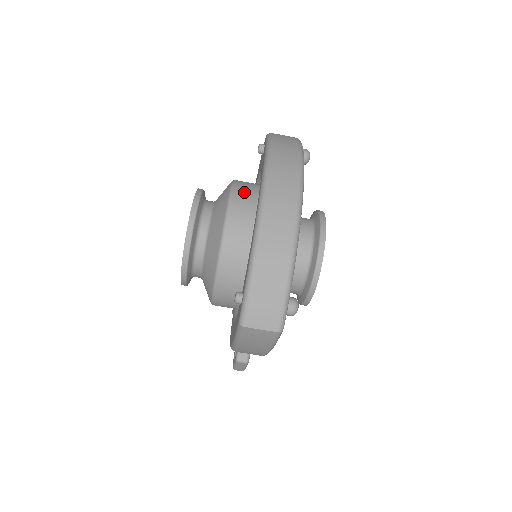
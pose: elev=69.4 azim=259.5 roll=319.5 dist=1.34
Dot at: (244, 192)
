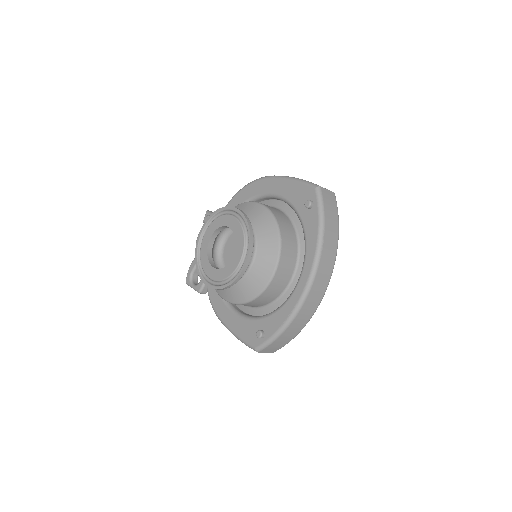
Dot at: (287, 253)
